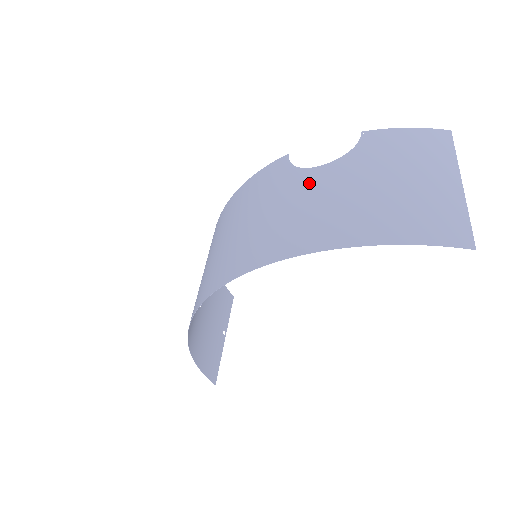
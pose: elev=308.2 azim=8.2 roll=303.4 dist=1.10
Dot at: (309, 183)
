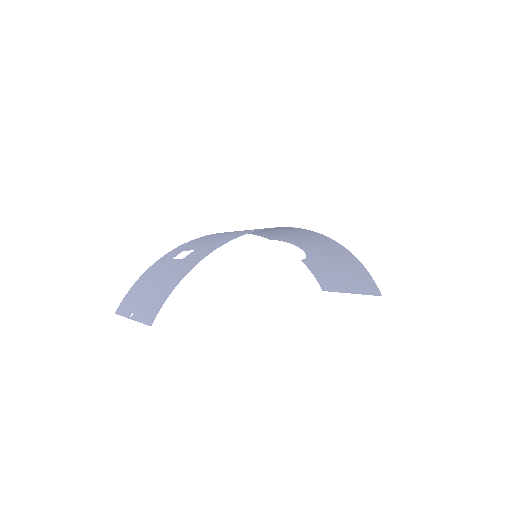
Dot at: (304, 245)
